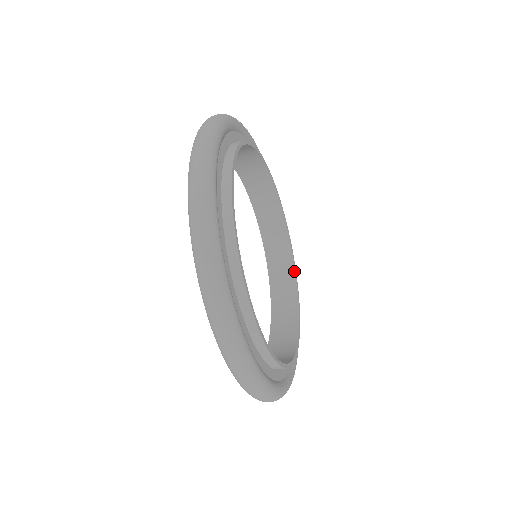
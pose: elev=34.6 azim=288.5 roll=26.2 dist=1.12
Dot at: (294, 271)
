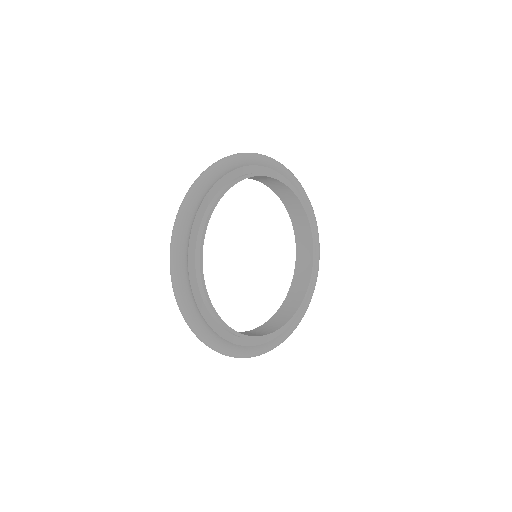
Dot at: (302, 206)
